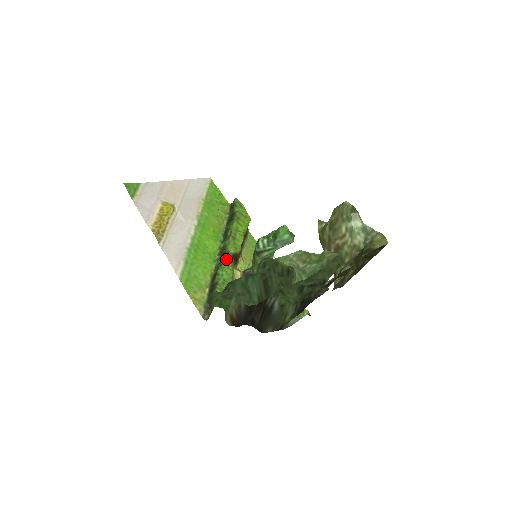
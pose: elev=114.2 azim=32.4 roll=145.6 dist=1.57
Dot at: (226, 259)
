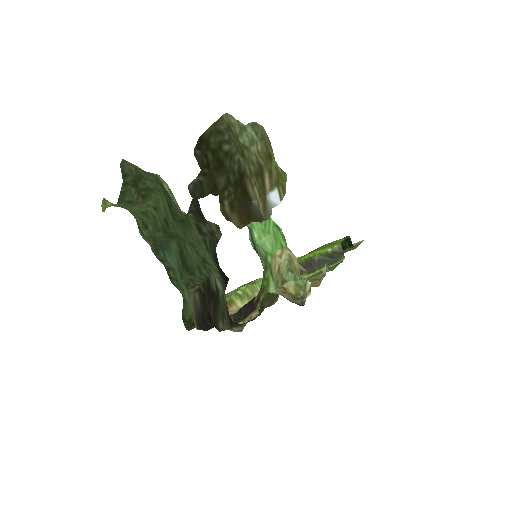
Dot at: occluded
